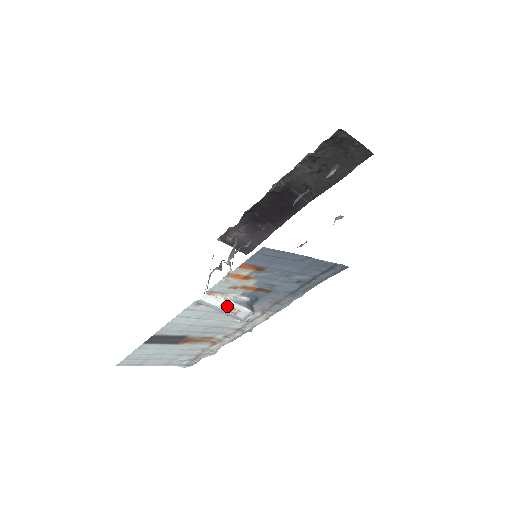
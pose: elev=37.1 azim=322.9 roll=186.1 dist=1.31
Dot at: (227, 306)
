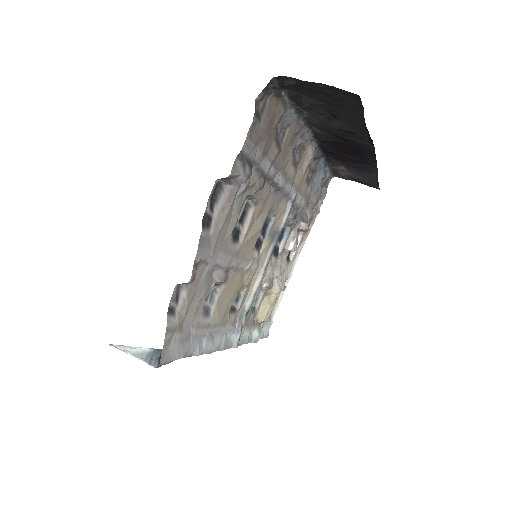
Dot at: (131, 355)
